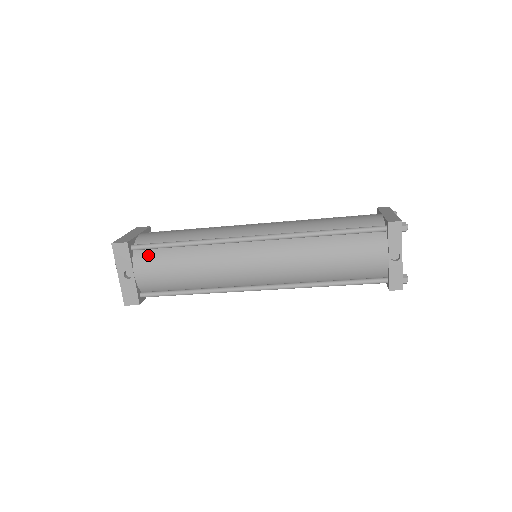
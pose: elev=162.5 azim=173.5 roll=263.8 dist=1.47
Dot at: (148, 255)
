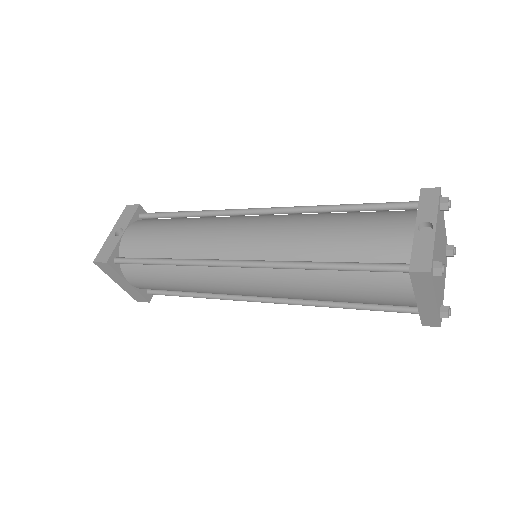
Dot at: (149, 221)
